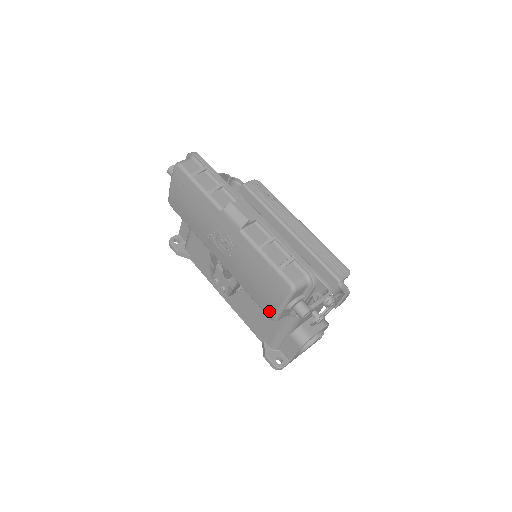
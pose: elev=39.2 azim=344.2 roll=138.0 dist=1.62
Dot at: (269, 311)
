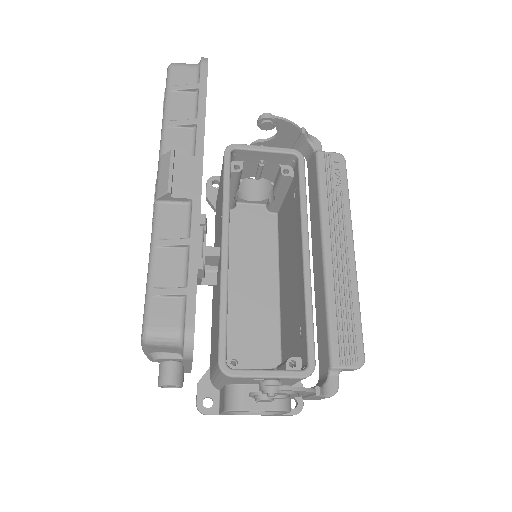
Dot at: occluded
